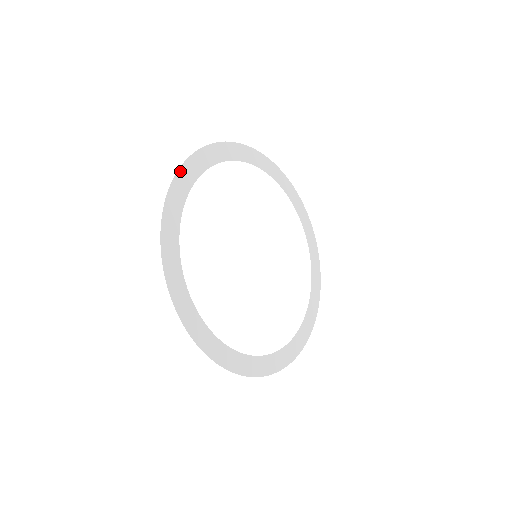
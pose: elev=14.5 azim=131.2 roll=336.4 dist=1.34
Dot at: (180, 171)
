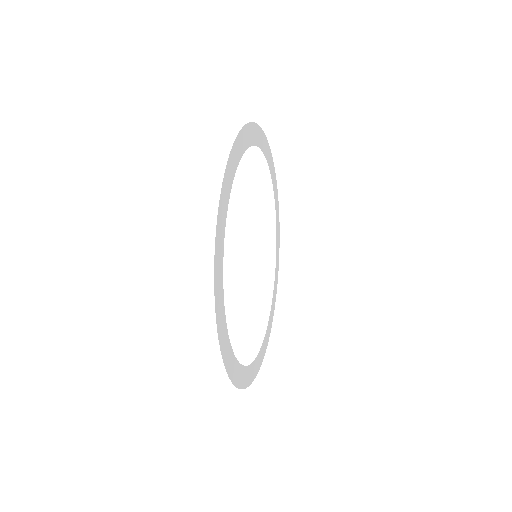
Dot at: (244, 128)
